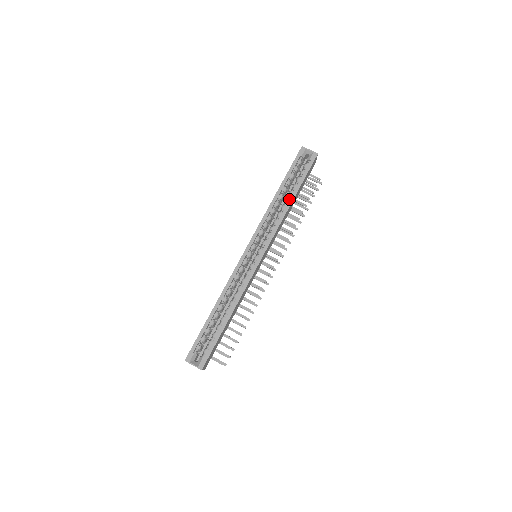
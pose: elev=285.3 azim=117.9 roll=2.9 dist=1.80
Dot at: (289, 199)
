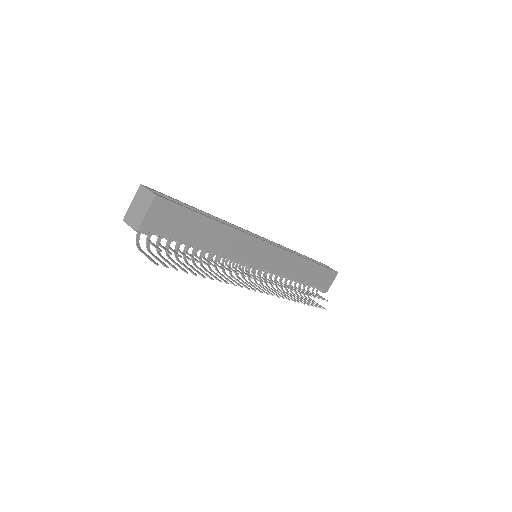
Dot at: occluded
